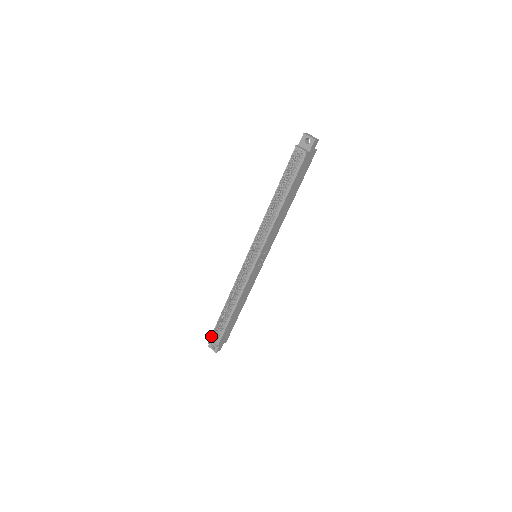
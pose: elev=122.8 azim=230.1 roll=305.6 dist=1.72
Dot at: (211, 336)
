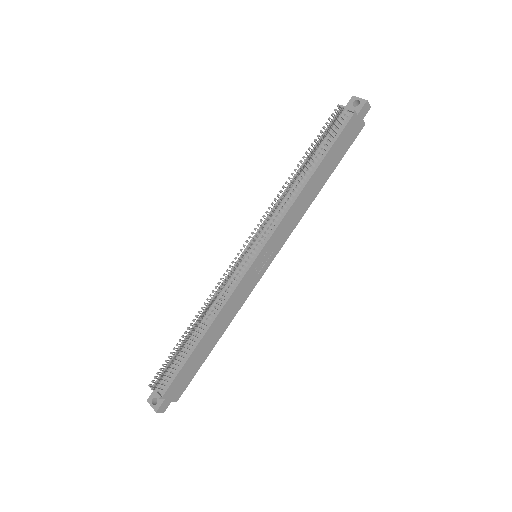
Dot at: (157, 373)
